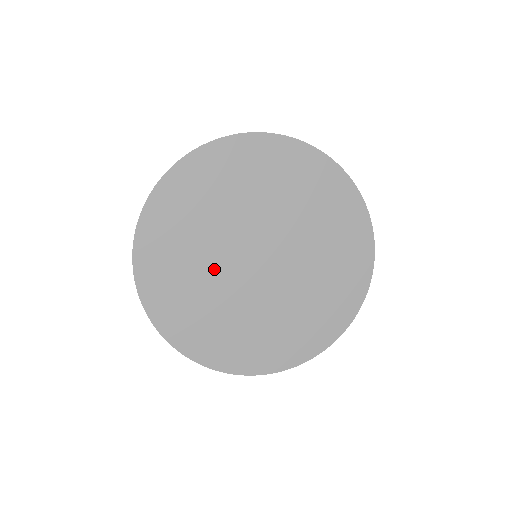
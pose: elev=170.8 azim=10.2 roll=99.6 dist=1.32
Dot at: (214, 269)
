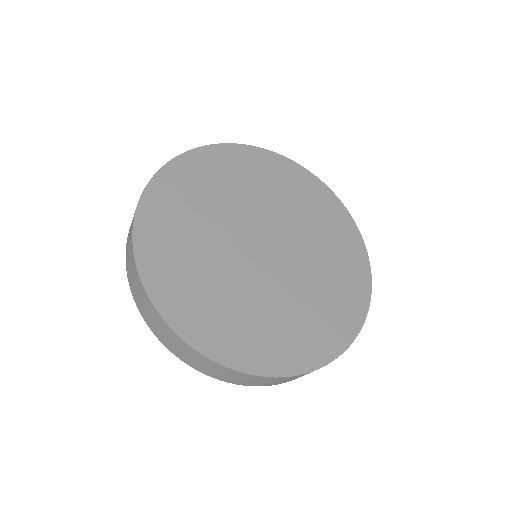
Dot at: (225, 218)
